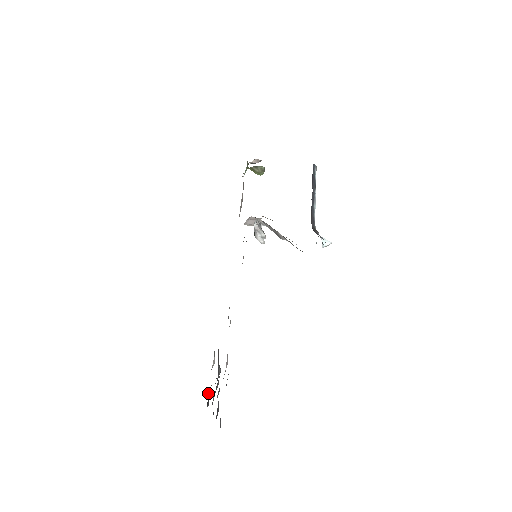
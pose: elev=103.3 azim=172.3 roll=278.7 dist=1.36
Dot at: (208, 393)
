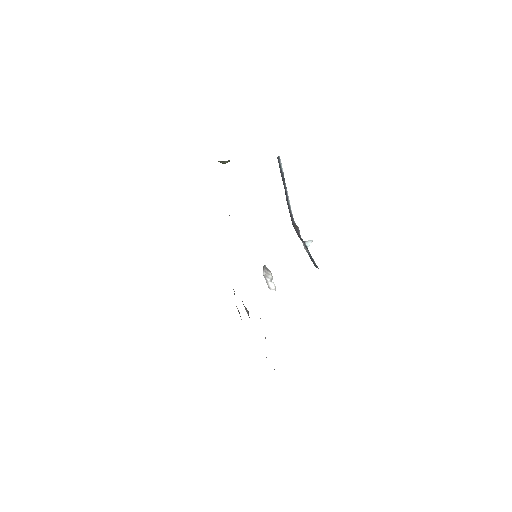
Dot at: (238, 310)
